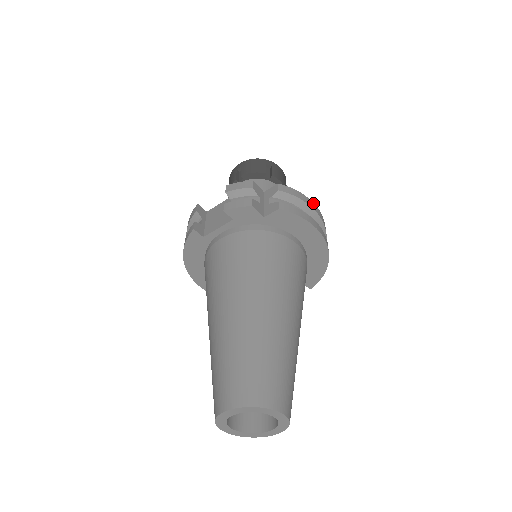
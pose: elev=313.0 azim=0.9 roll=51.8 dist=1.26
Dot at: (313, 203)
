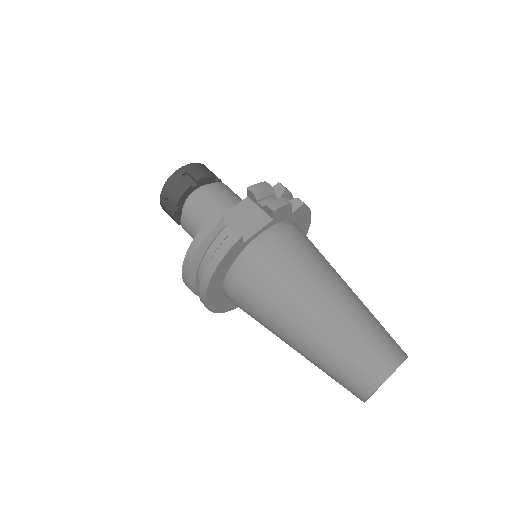
Dot at: occluded
